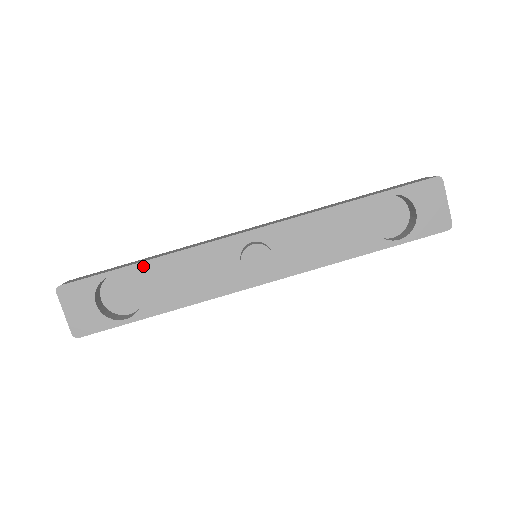
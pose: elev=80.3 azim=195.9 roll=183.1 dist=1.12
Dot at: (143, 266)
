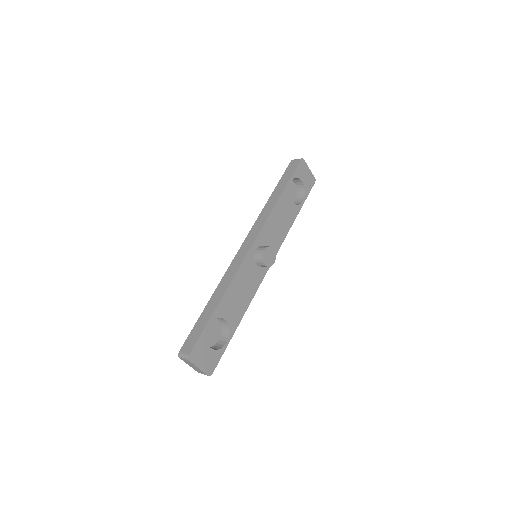
Dot at: (220, 306)
